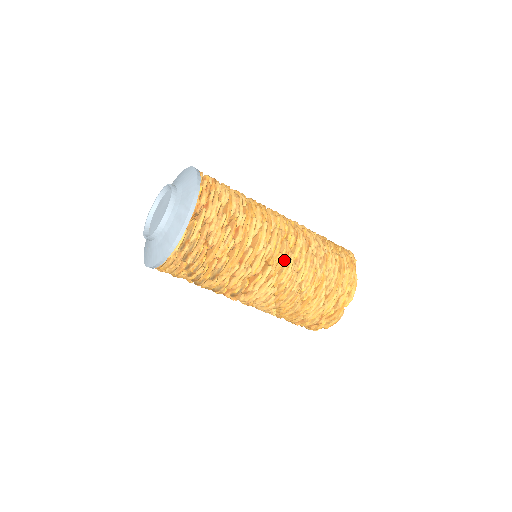
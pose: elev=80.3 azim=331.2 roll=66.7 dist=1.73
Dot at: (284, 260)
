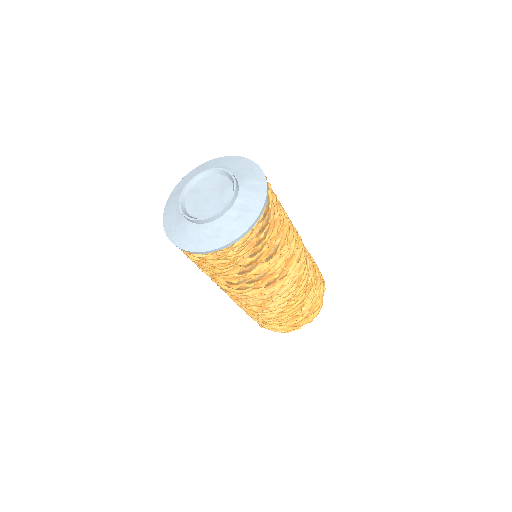
Dot at: (301, 245)
